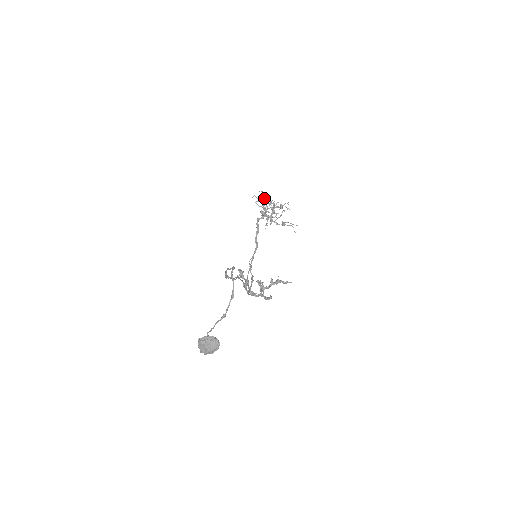
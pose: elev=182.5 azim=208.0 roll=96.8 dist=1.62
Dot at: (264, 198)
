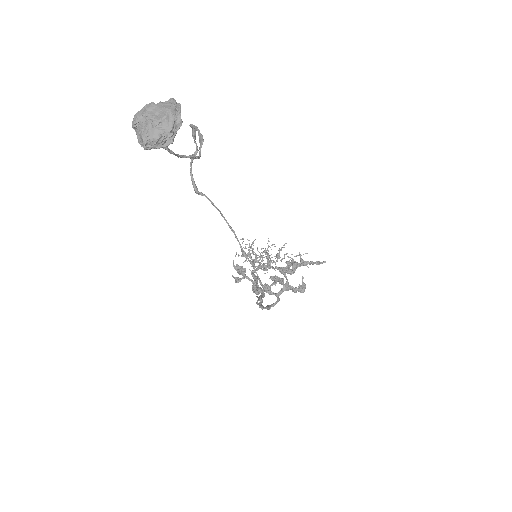
Dot at: (249, 247)
